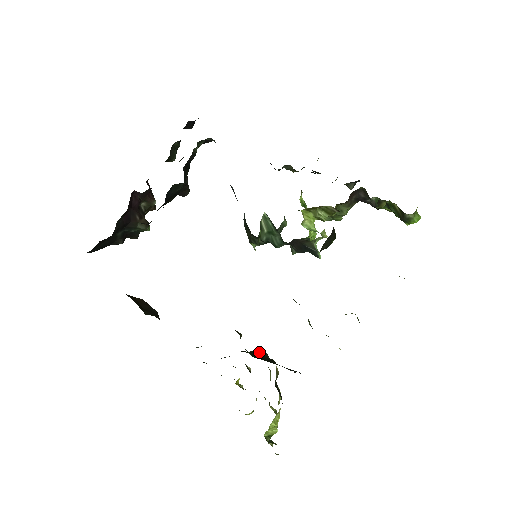
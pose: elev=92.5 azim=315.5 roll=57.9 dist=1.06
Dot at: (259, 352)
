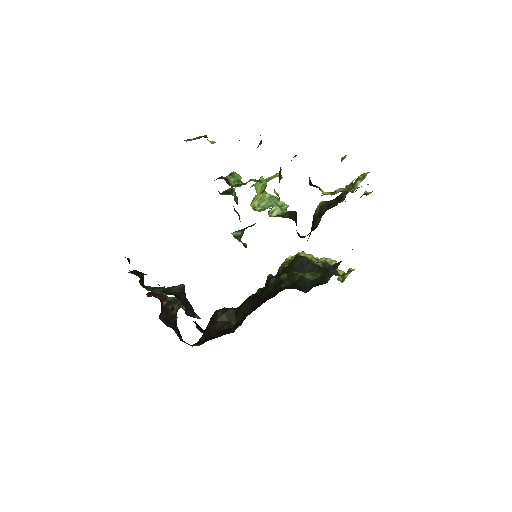
Dot at: (299, 262)
